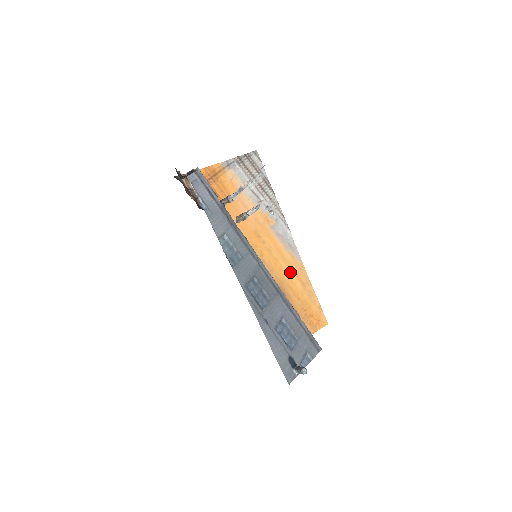
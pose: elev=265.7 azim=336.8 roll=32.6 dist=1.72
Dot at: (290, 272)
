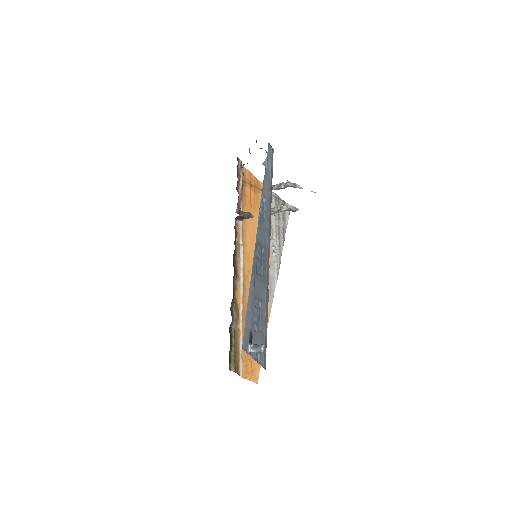
Dot at: occluded
